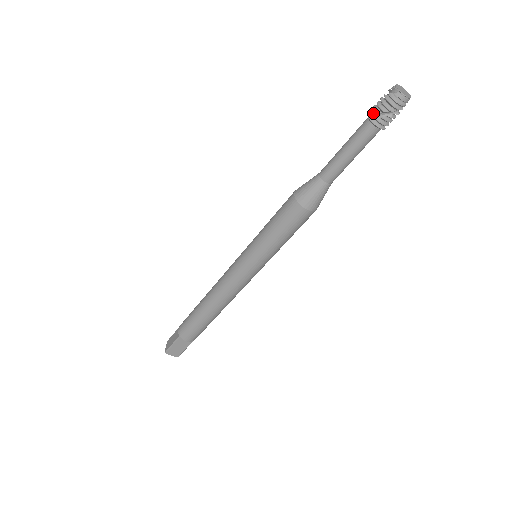
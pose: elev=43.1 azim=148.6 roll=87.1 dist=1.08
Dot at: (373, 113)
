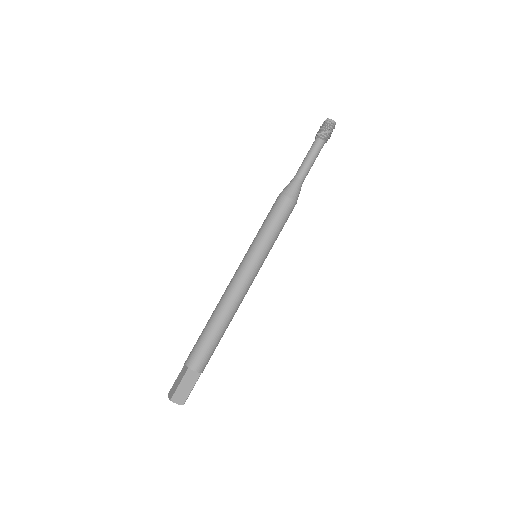
Dot at: (319, 133)
